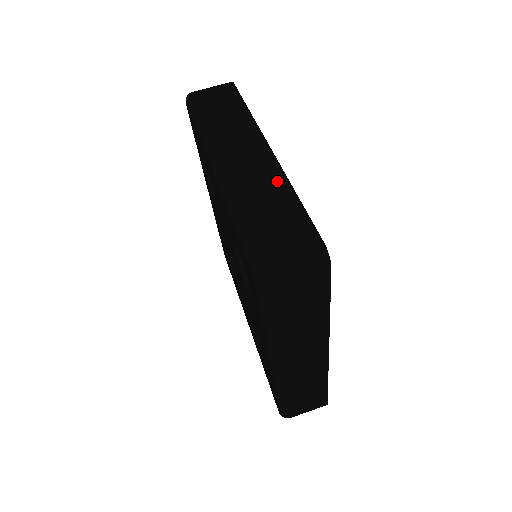
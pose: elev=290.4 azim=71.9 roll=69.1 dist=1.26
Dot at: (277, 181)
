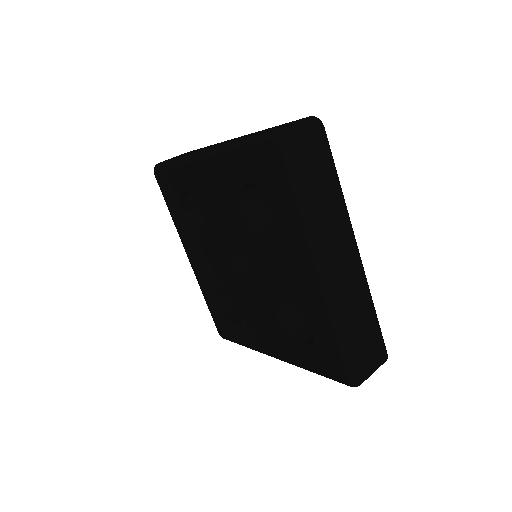
Dot at: (254, 133)
